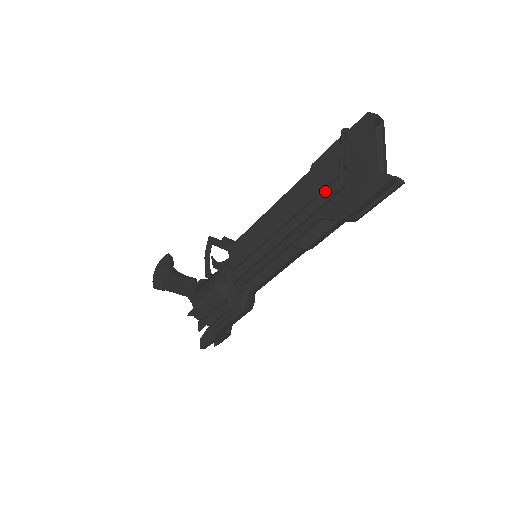
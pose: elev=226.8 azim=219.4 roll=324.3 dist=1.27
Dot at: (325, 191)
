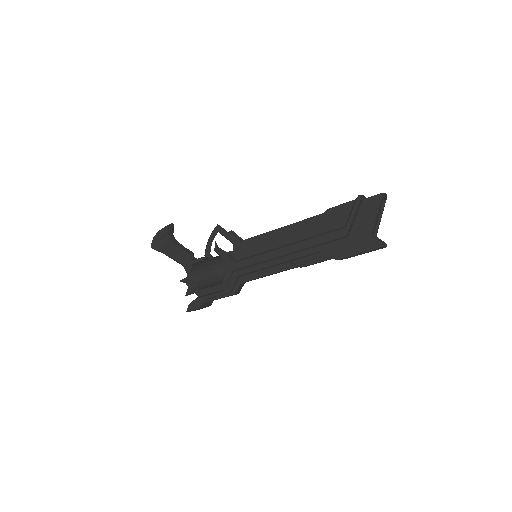
Dot at: (331, 233)
